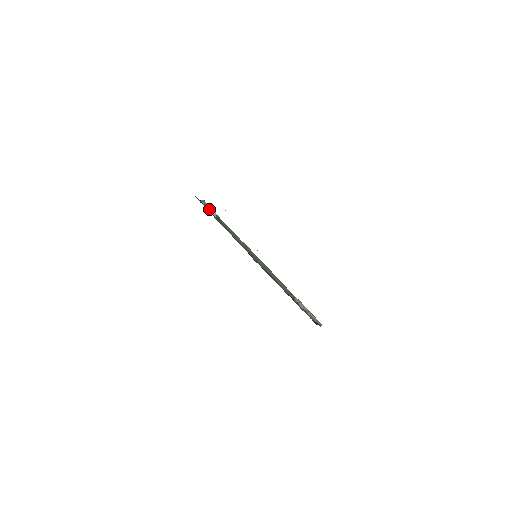
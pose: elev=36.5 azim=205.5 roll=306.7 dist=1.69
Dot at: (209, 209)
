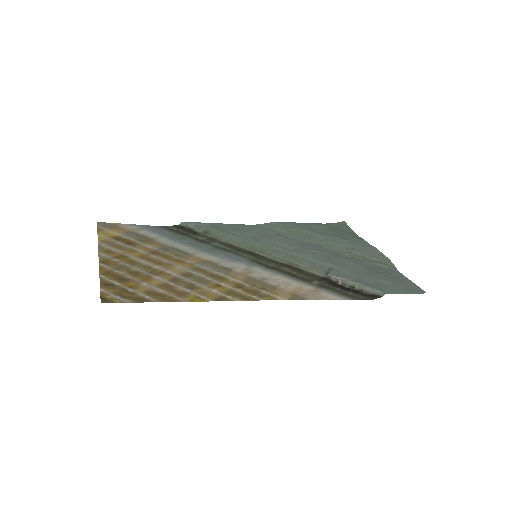
Dot at: (191, 229)
